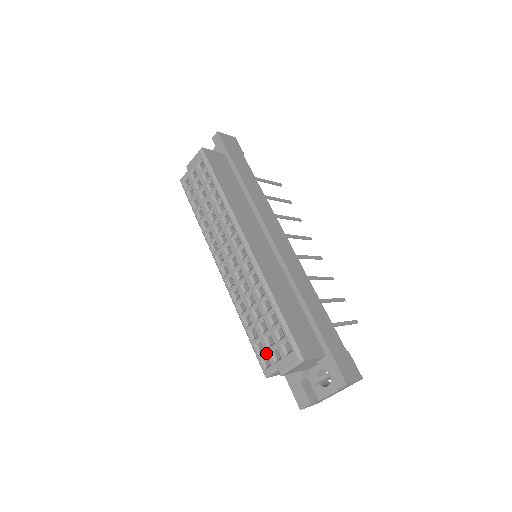
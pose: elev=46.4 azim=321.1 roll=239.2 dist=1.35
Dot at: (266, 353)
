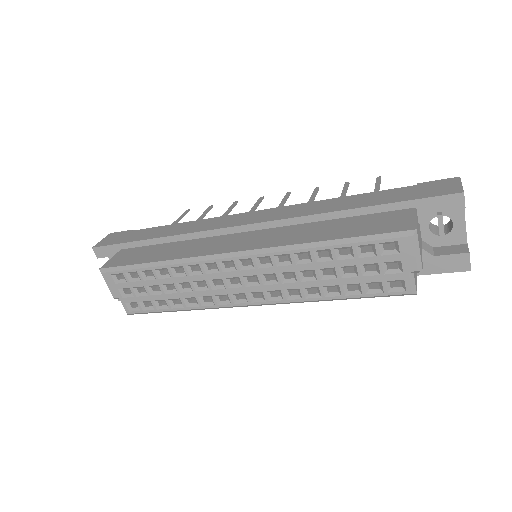
Dot at: (385, 280)
